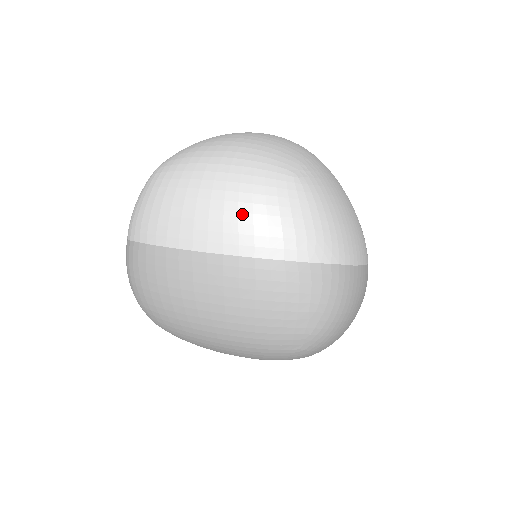
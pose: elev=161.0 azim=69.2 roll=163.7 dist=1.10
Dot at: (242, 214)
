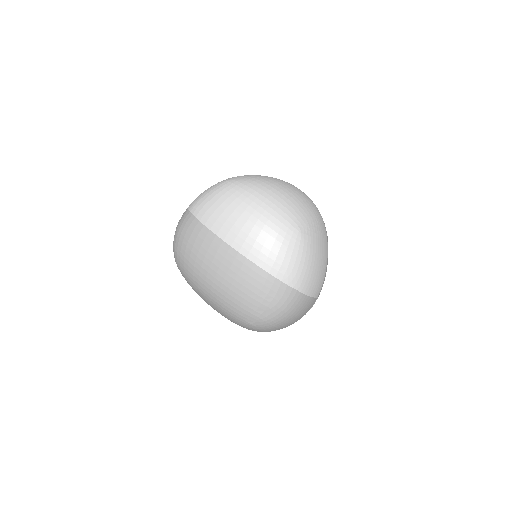
Dot at: (260, 237)
